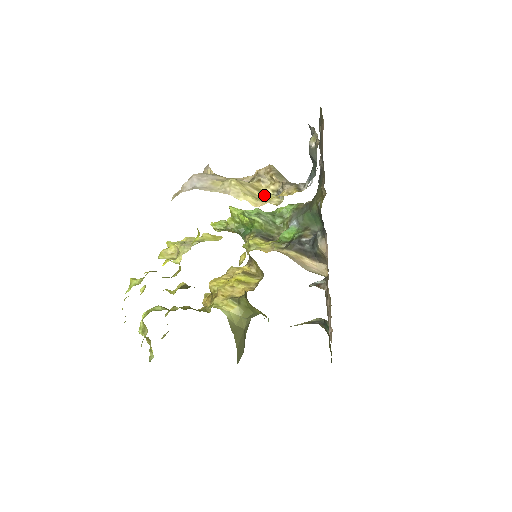
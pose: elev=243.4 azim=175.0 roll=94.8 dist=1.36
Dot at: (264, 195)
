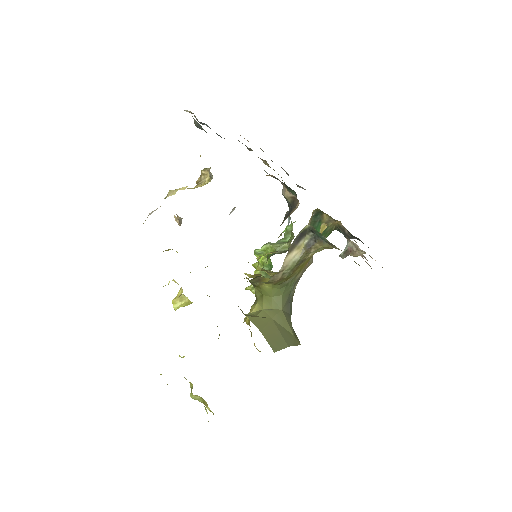
Dot at: (201, 186)
